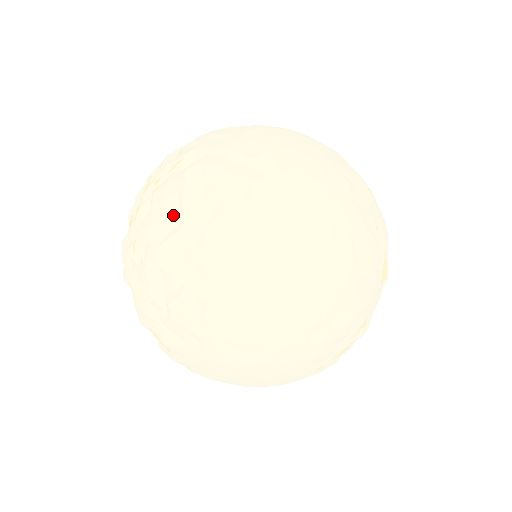
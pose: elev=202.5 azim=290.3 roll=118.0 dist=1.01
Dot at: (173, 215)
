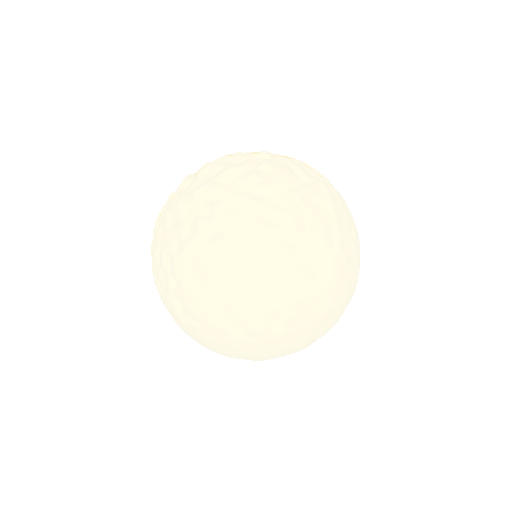
Dot at: (297, 176)
